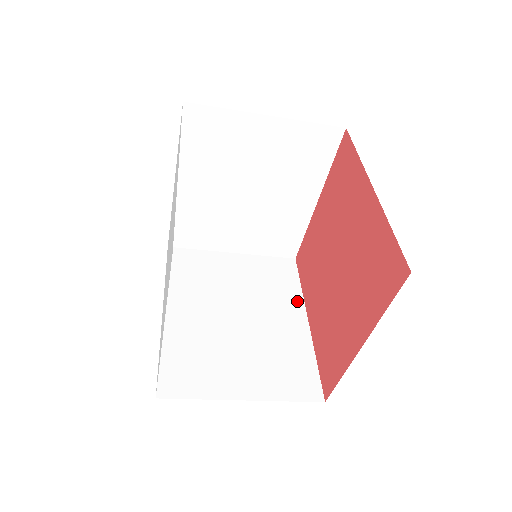
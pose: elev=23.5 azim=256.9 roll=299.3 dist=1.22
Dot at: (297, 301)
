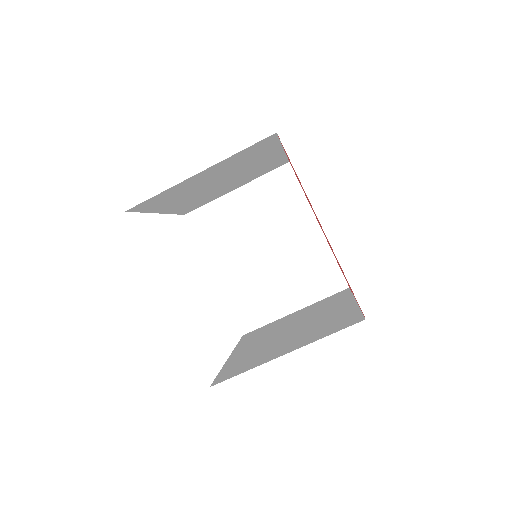
Dot at: (347, 299)
